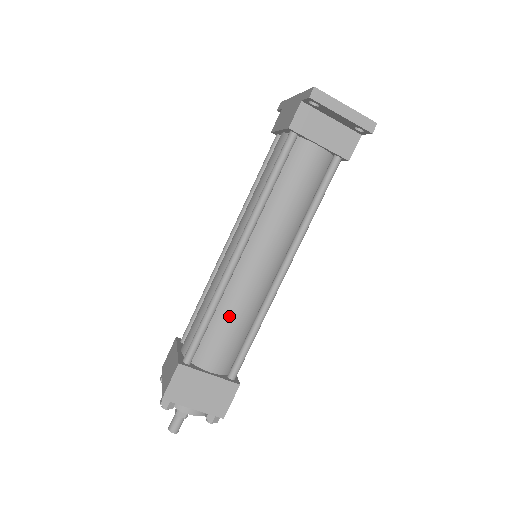
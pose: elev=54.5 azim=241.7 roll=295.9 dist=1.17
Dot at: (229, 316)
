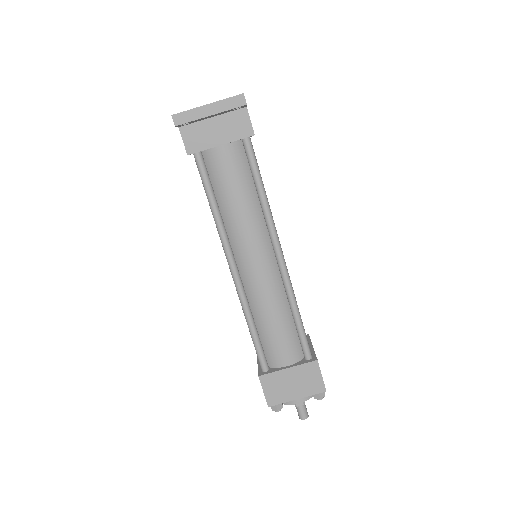
Dot at: (267, 318)
